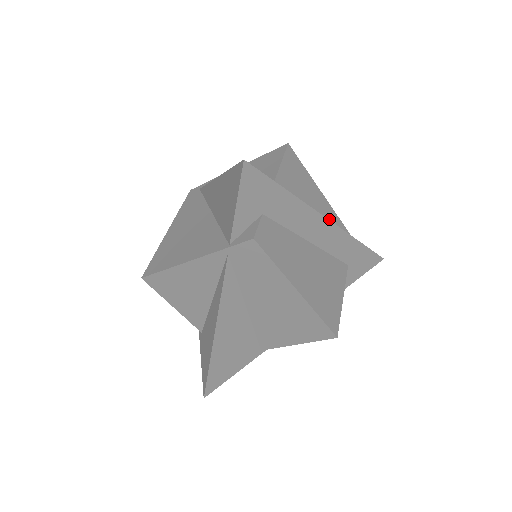
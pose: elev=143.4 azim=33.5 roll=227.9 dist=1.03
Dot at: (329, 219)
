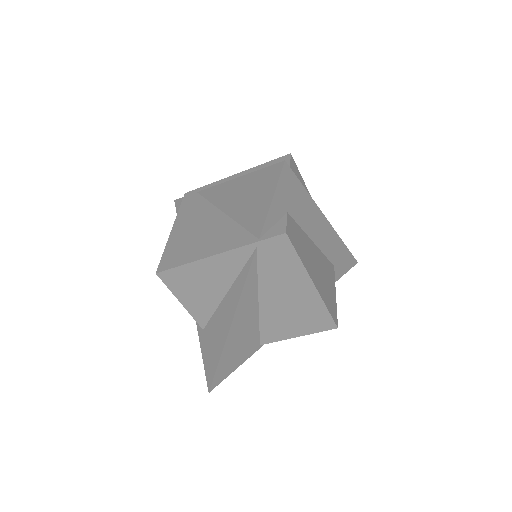
Dot at: occluded
